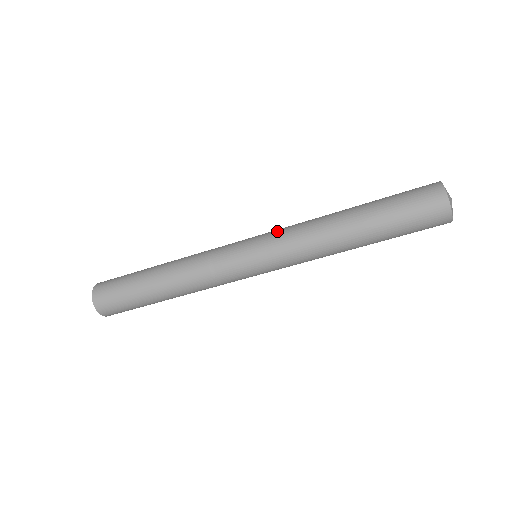
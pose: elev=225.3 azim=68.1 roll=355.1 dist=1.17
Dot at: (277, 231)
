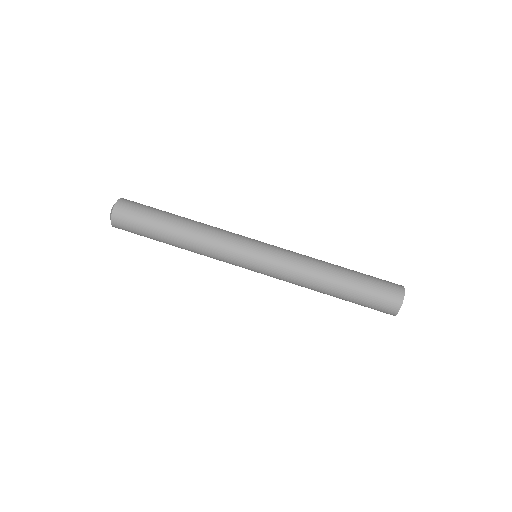
Dot at: occluded
